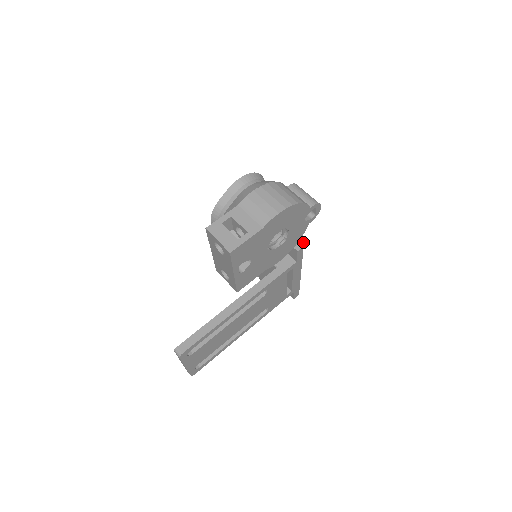
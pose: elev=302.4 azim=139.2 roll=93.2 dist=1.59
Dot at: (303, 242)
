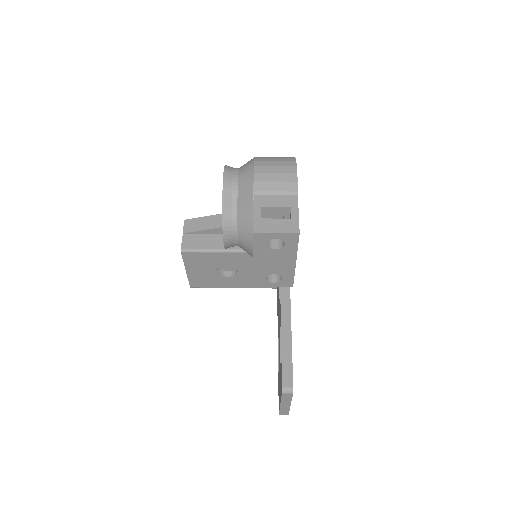
Dot at: occluded
